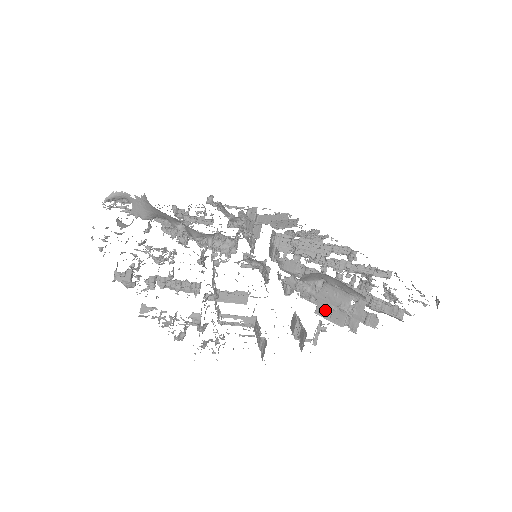
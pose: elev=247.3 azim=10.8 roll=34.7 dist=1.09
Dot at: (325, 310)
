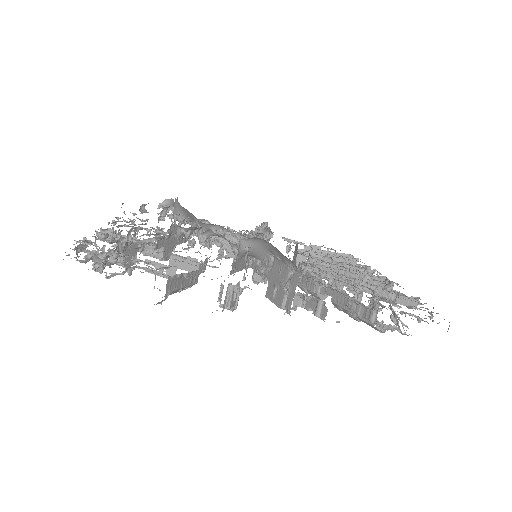
Dot at: (272, 291)
